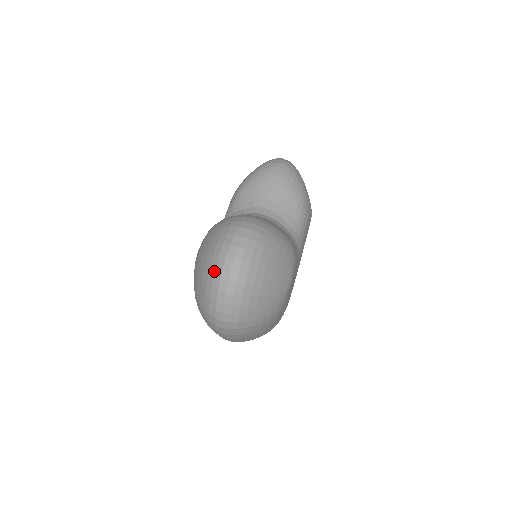
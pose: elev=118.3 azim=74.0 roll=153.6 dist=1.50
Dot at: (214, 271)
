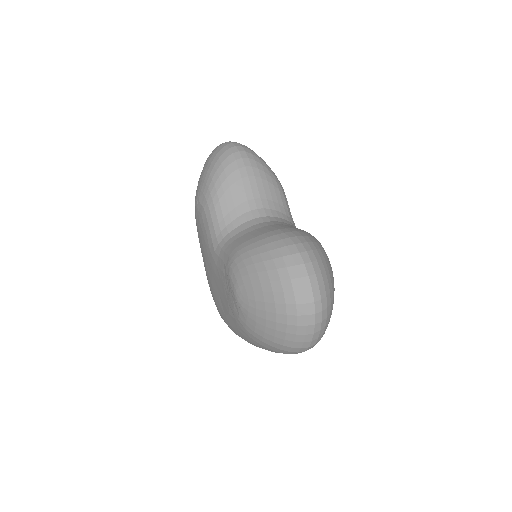
Dot at: (295, 310)
